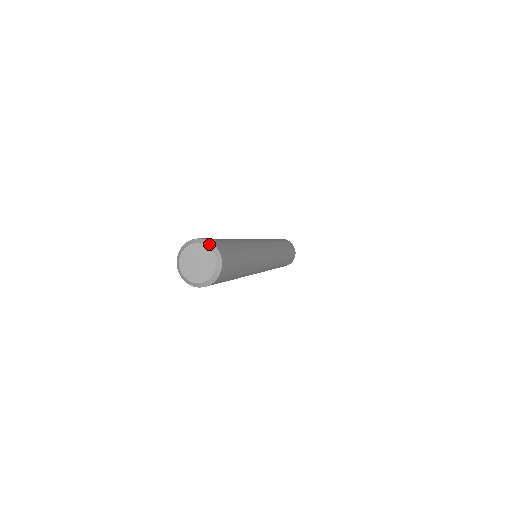
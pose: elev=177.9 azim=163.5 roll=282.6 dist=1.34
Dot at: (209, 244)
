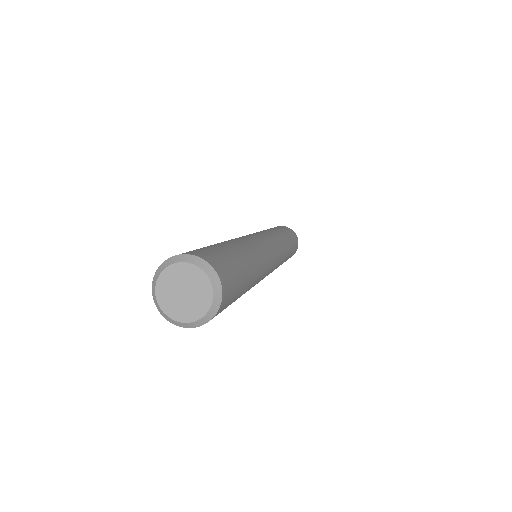
Dot at: (205, 266)
